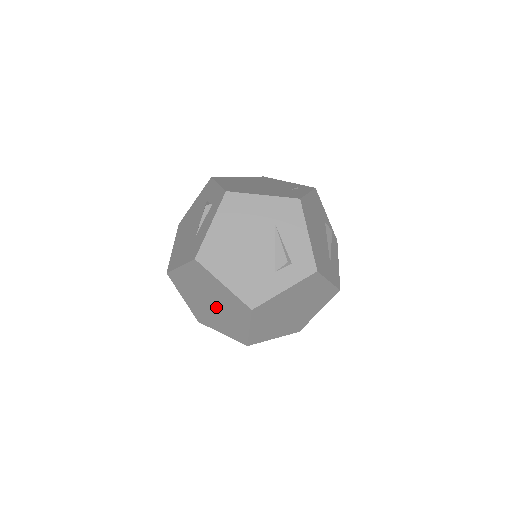
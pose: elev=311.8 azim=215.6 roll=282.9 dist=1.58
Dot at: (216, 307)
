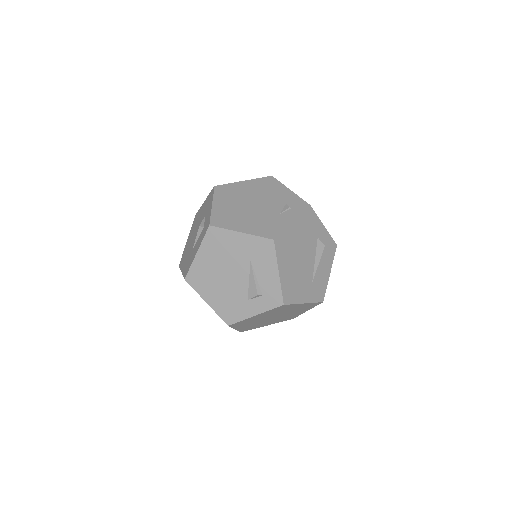
Dot at: occluded
